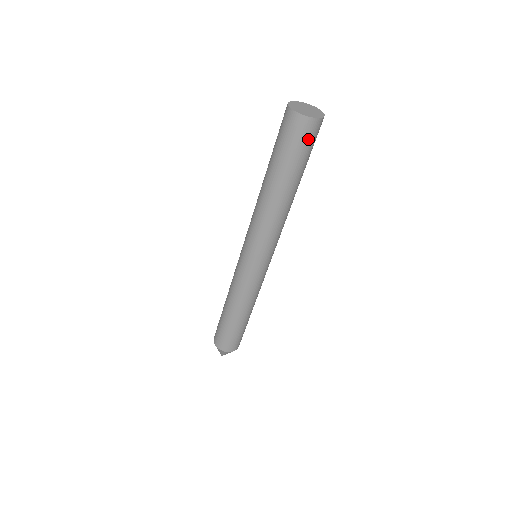
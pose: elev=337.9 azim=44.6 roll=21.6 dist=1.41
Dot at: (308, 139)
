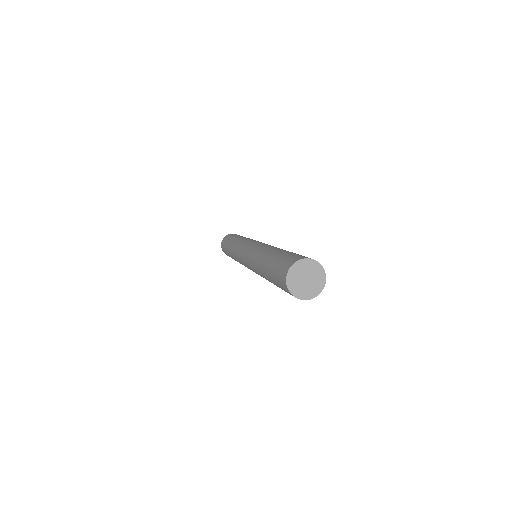
Dot at: occluded
